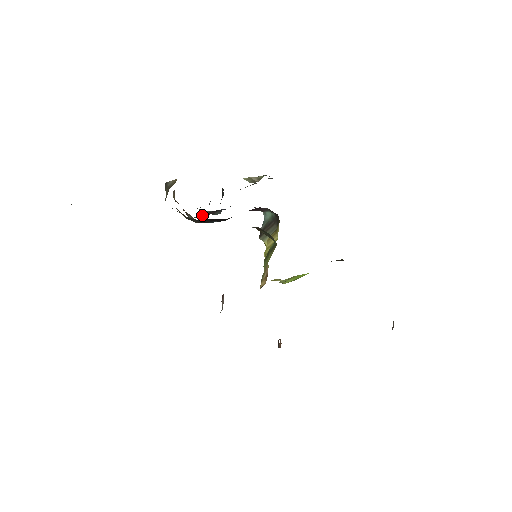
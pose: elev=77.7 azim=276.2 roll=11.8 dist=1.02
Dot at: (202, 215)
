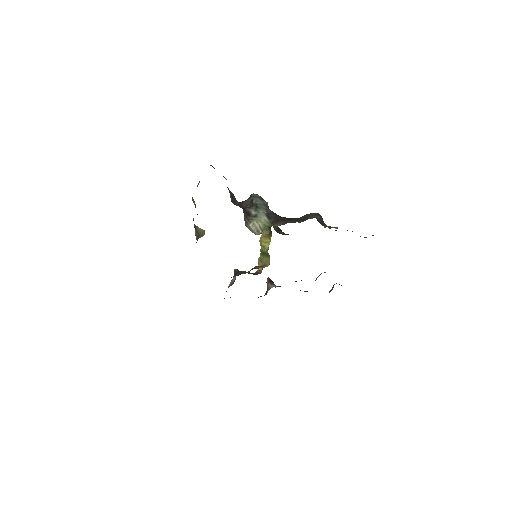
Dot at: occluded
